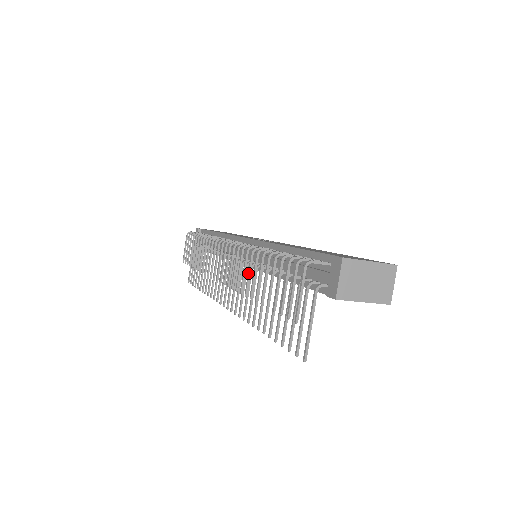
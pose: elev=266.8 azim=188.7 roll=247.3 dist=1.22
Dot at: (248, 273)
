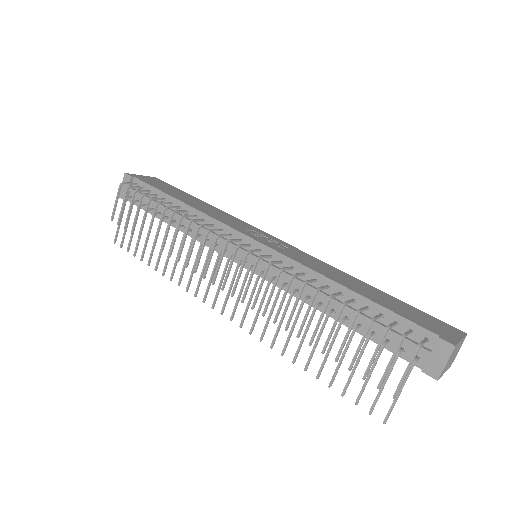
Dot at: (294, 308)
